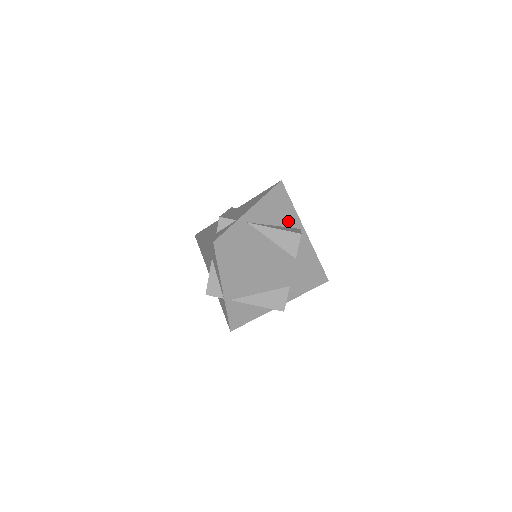
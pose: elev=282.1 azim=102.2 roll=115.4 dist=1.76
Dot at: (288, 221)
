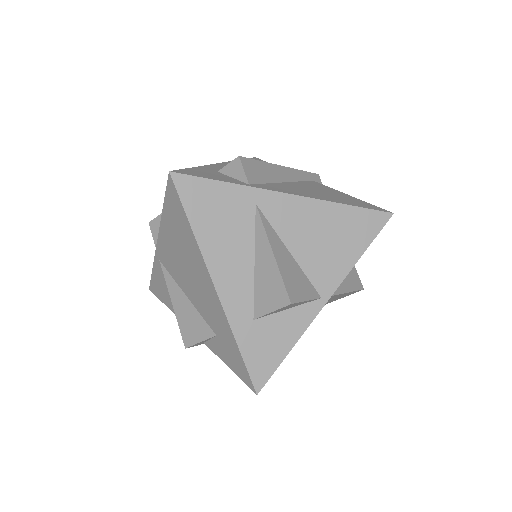
Dot at: (318, 268)
